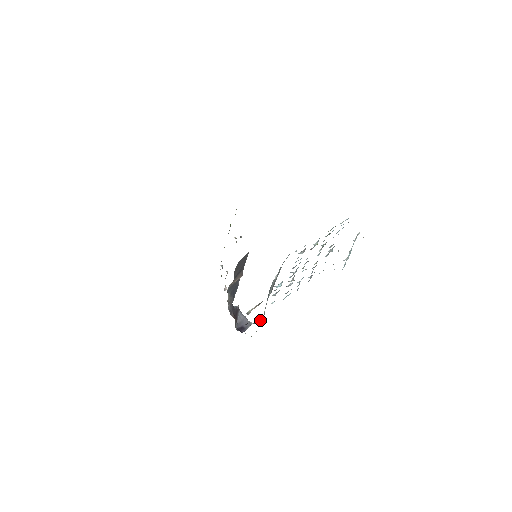
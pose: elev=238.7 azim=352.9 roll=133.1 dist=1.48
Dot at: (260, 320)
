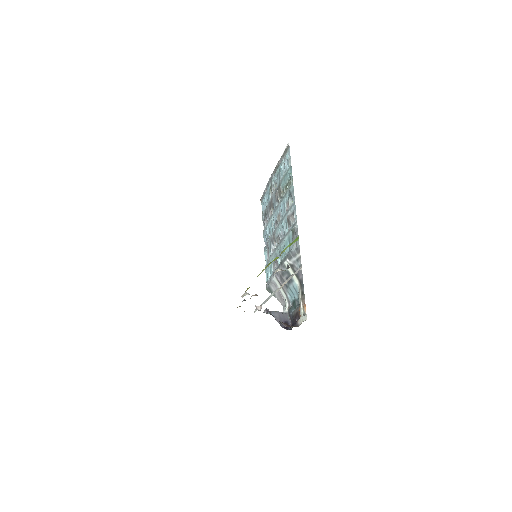
Dot at: (288, 303)
